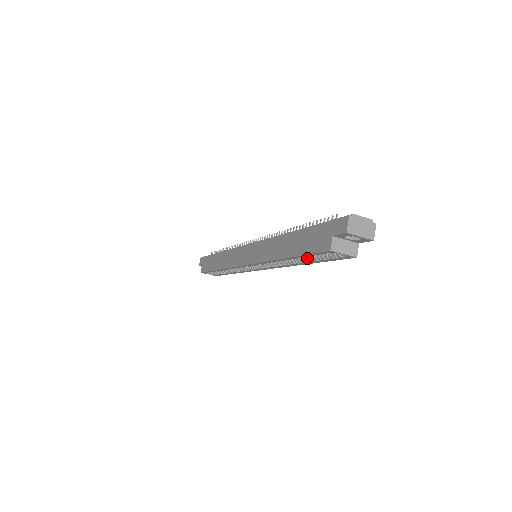
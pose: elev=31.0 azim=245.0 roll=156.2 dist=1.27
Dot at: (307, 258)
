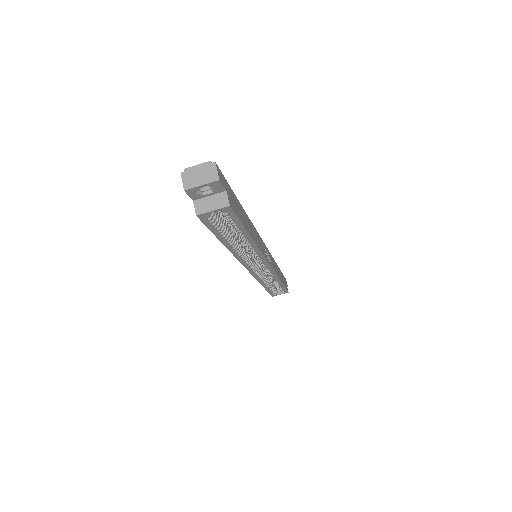
Dot at: (237, 233)
